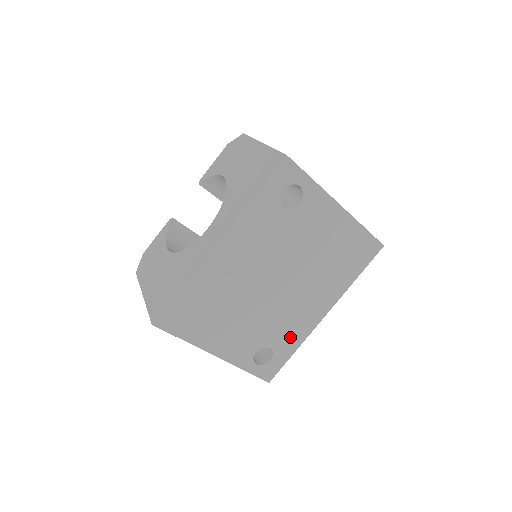
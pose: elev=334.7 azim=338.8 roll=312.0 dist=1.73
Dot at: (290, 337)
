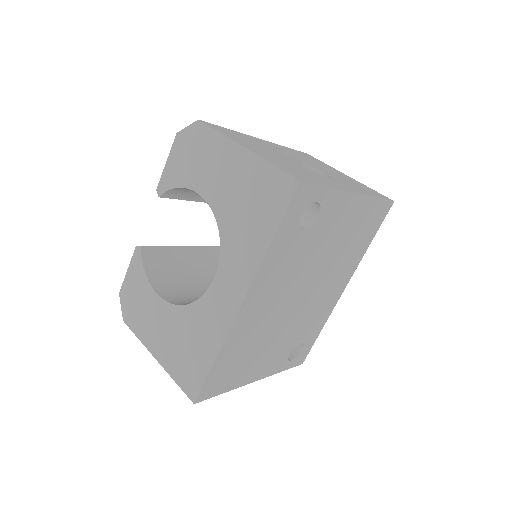
Dot at: (317, 324)
